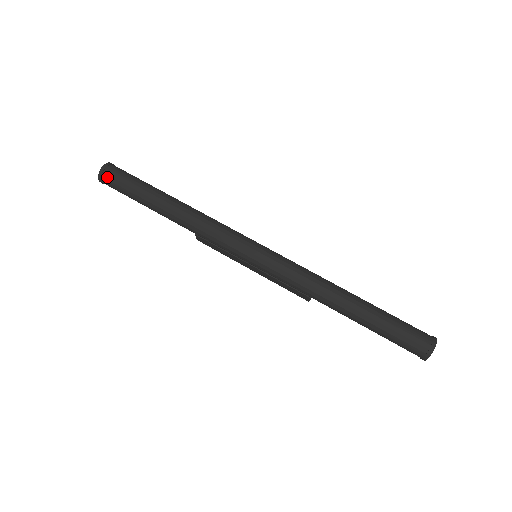
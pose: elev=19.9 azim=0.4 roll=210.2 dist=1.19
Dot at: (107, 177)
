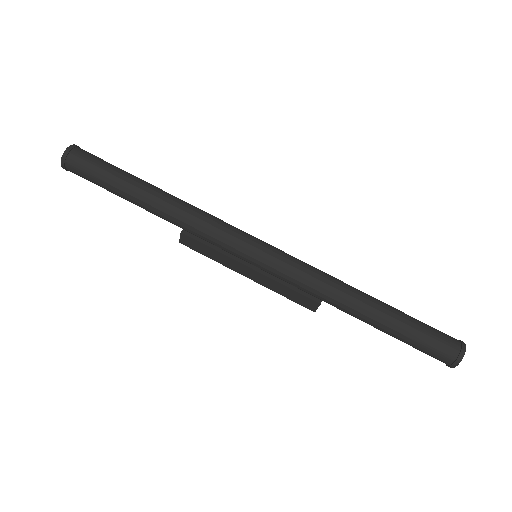
Dot at: (74, 158)
